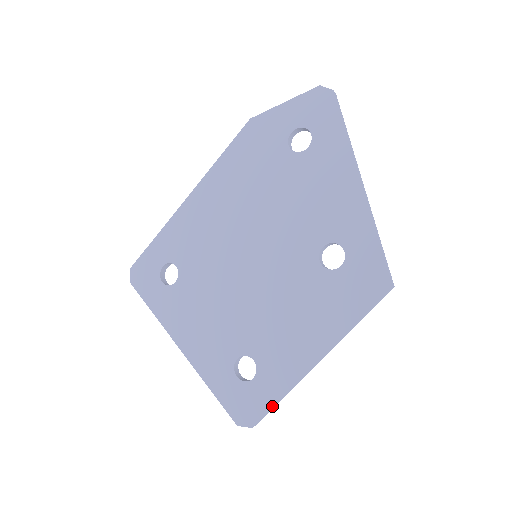
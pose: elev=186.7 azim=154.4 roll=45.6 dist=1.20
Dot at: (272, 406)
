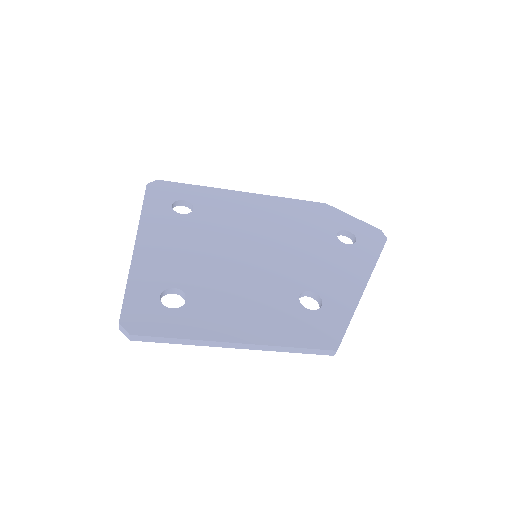
Dot at: (166, 337)
